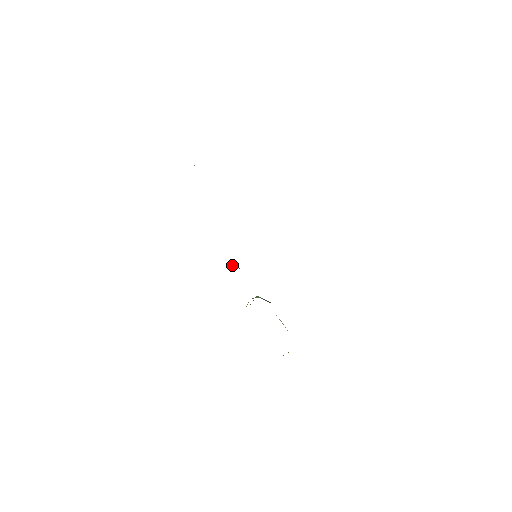
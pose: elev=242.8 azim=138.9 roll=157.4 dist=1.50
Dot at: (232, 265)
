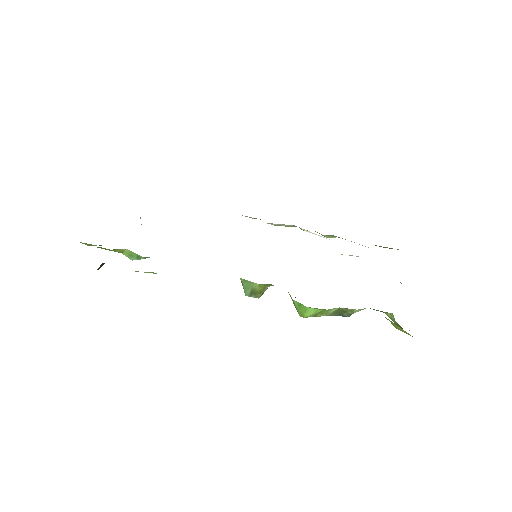
Dot at: occluded
